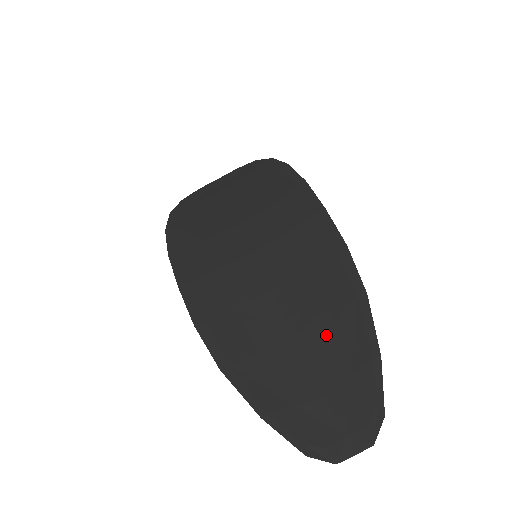
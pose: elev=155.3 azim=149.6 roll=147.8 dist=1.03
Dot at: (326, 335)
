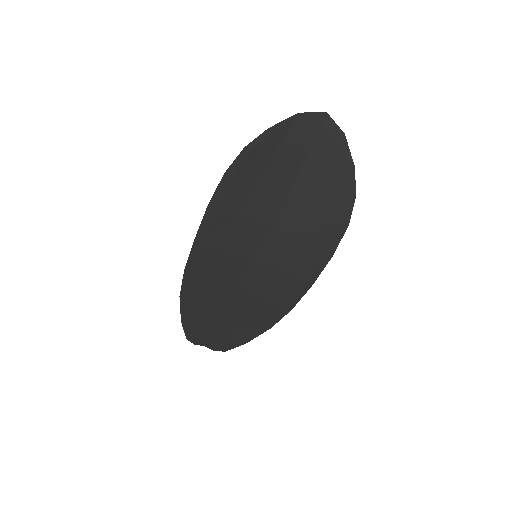
Dot at: (238, 321)
